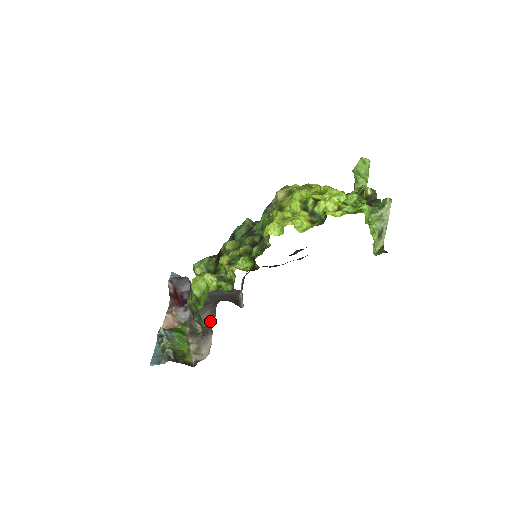
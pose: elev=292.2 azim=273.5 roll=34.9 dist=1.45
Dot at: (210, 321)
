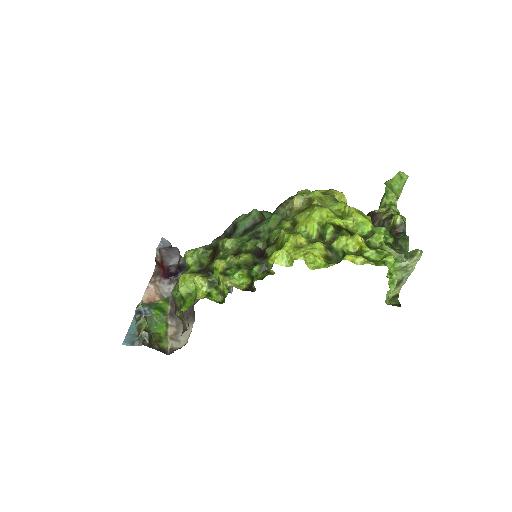
Dot at: occluded
